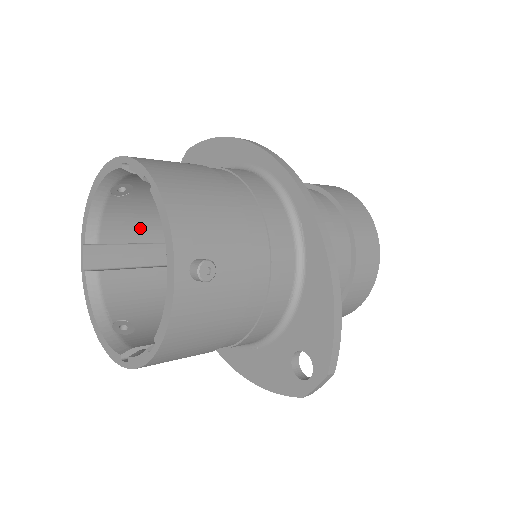
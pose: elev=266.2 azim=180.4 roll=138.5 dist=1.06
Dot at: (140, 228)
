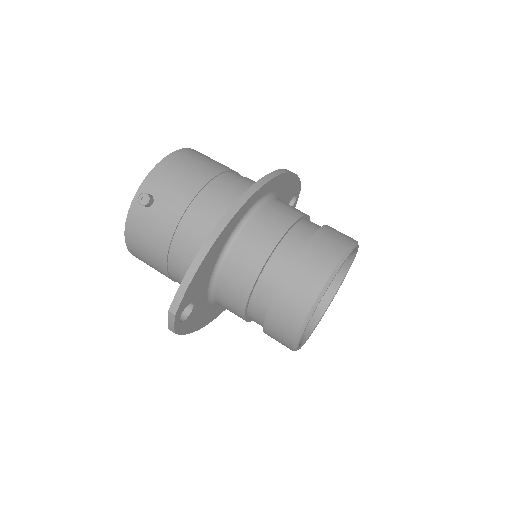
Dot at: occluded
